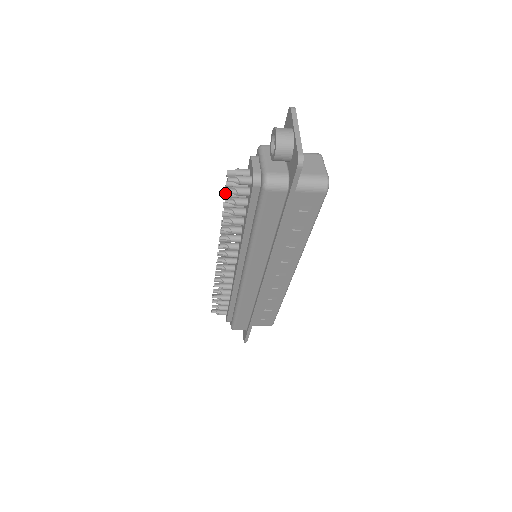
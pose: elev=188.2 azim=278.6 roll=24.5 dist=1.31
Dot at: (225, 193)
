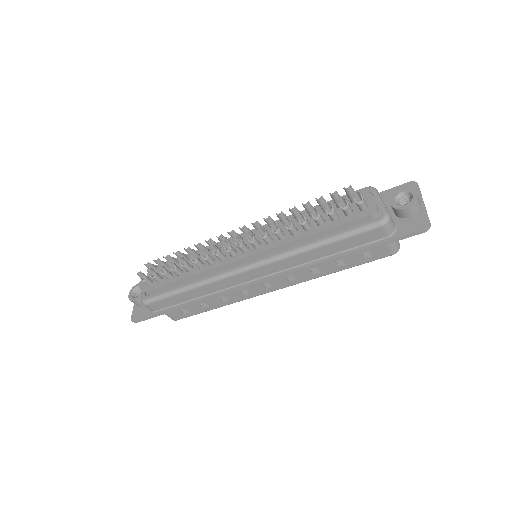
Dot at: (322, 197)
